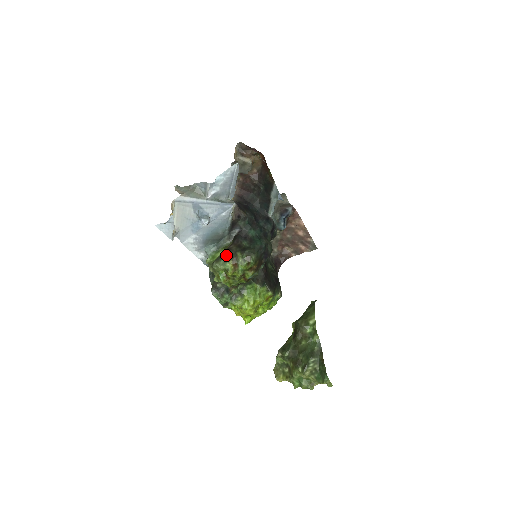
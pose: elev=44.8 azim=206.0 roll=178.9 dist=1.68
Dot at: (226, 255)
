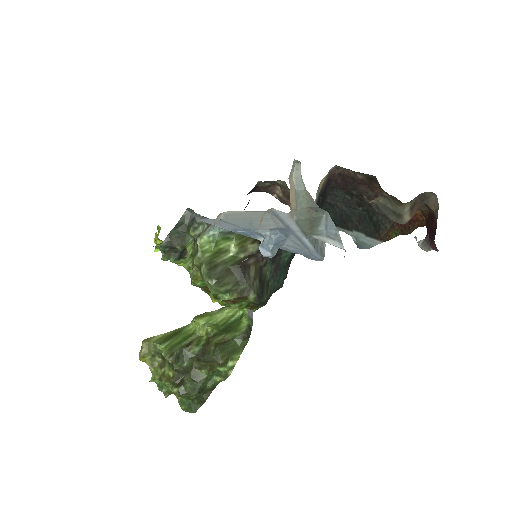
Dot at: (236, 278)
